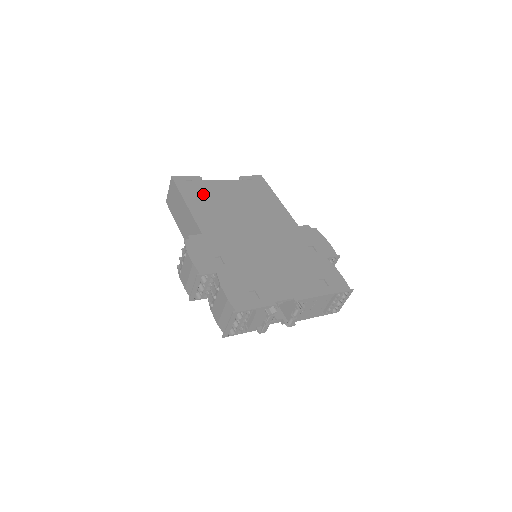
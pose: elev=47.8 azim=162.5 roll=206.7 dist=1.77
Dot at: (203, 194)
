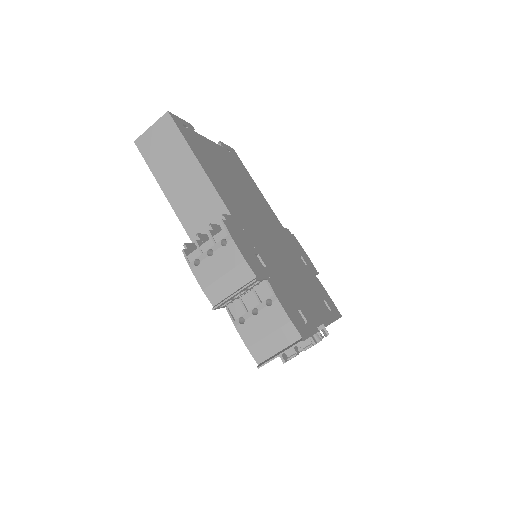
Dot at: (206, 153)
